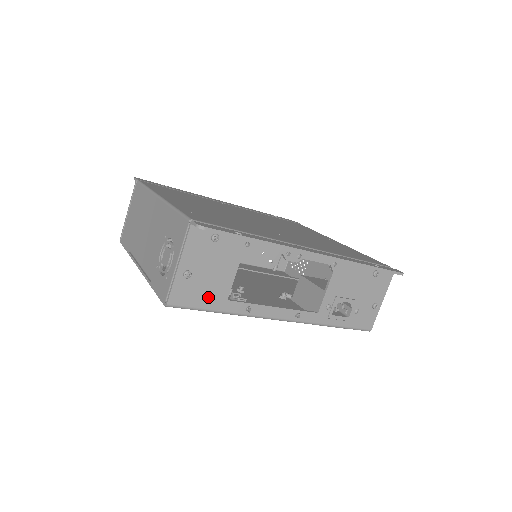
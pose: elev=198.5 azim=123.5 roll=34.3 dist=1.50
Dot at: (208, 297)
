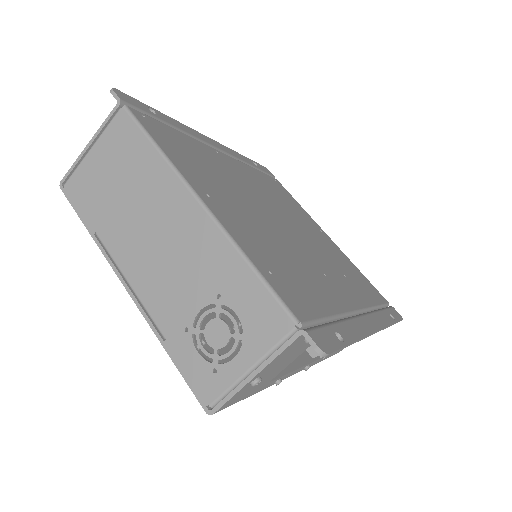
Dot at: (255, 389)
